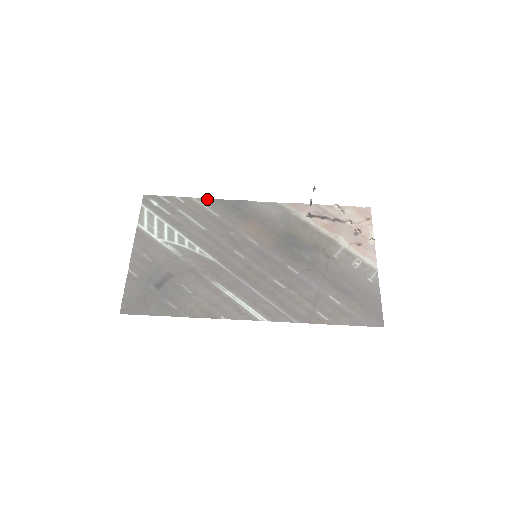
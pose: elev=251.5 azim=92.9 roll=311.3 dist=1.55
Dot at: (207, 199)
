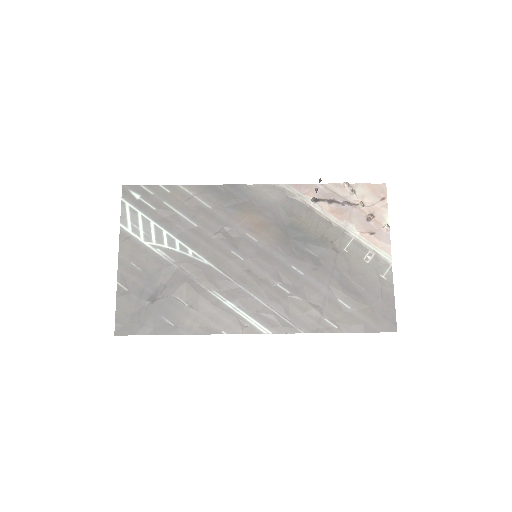
Dot at: (196, 186)
